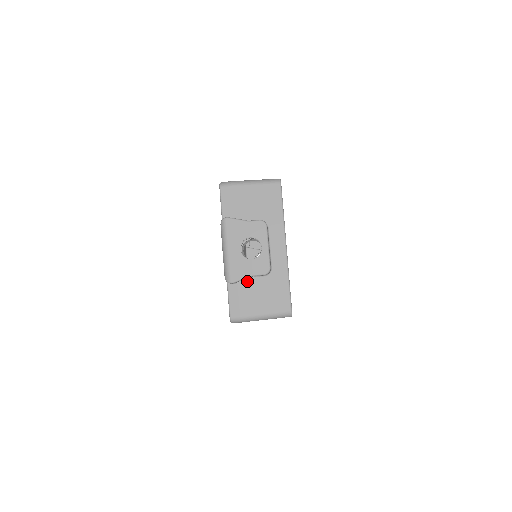
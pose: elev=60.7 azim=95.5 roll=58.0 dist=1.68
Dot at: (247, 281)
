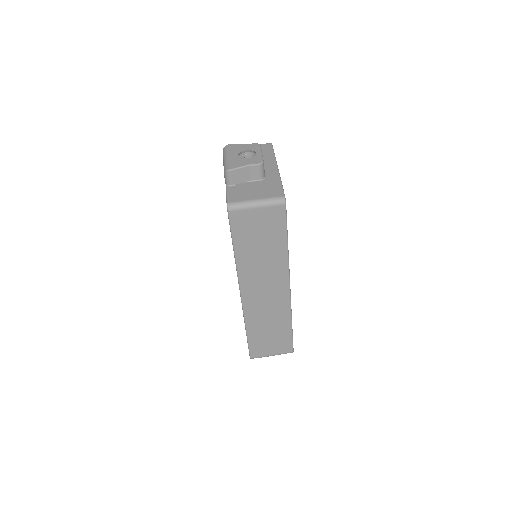
Dot at: (244, 184)
